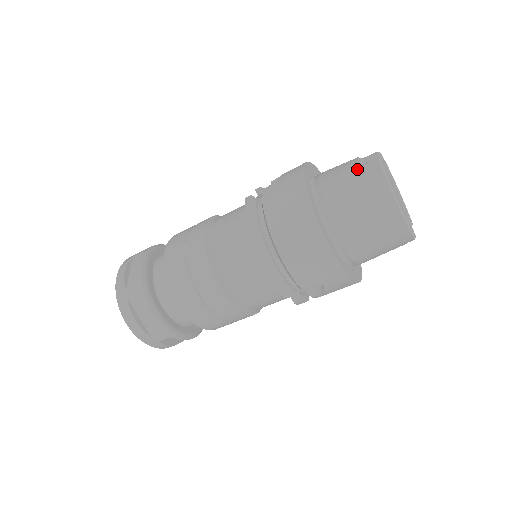
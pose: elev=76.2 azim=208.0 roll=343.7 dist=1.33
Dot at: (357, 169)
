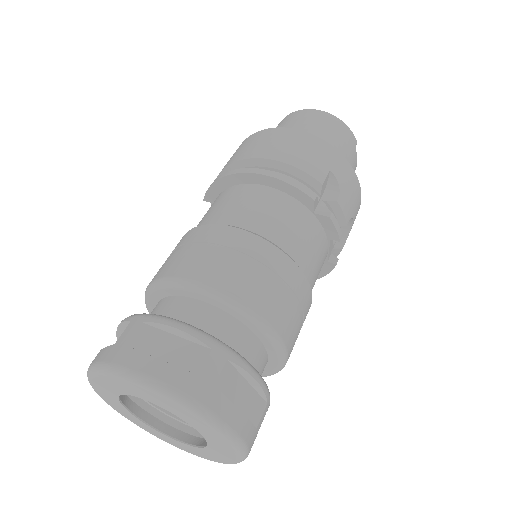
Dot at: occluded
